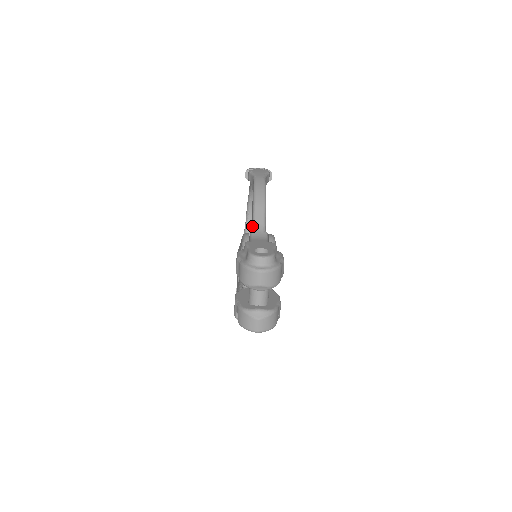
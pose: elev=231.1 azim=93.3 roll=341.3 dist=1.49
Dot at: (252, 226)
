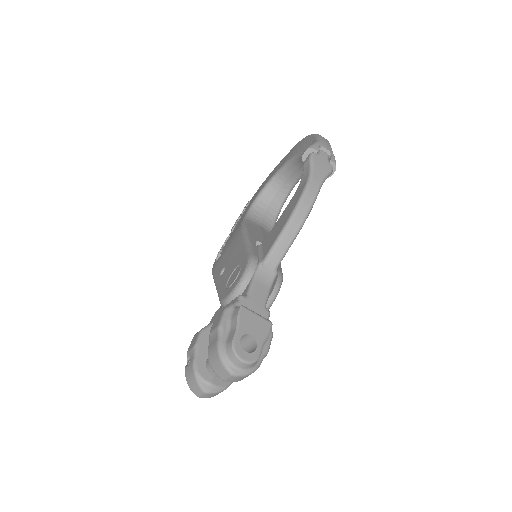
Dot at: (266, 254)
